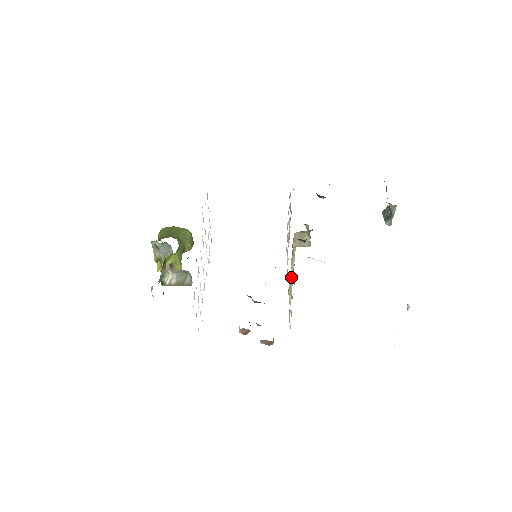
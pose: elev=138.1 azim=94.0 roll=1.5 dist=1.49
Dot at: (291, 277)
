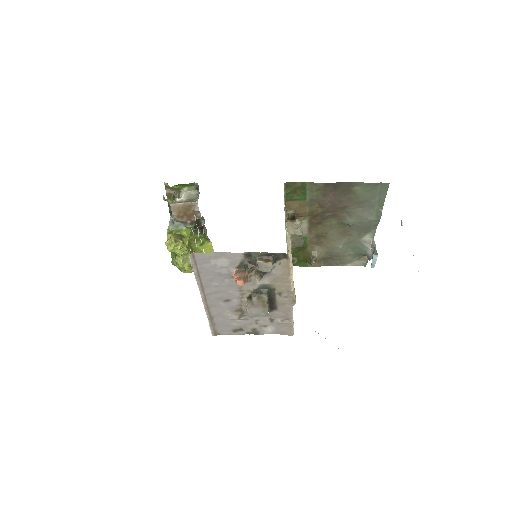
Dot at: occluded
